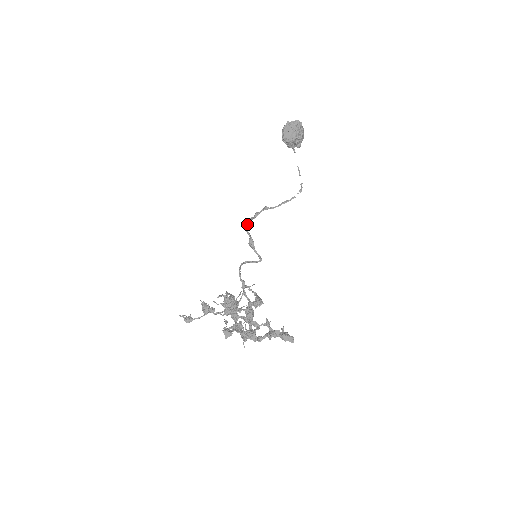
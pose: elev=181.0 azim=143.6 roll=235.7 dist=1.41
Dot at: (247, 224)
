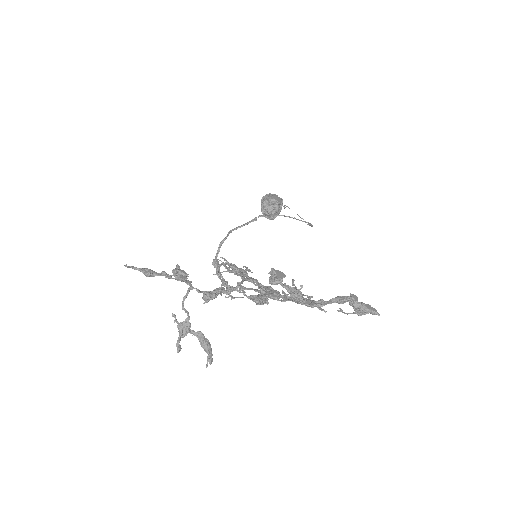
Dot at: (253, 221)
